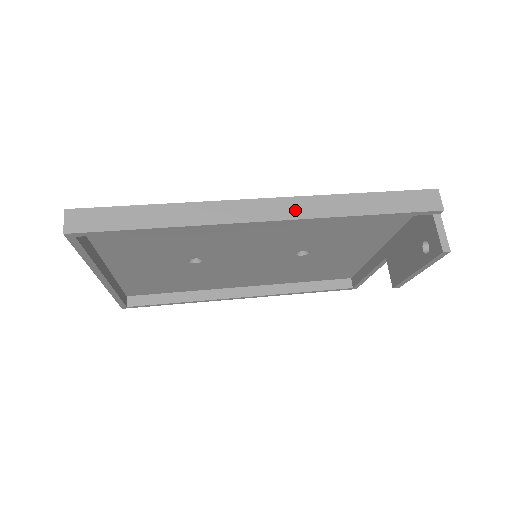
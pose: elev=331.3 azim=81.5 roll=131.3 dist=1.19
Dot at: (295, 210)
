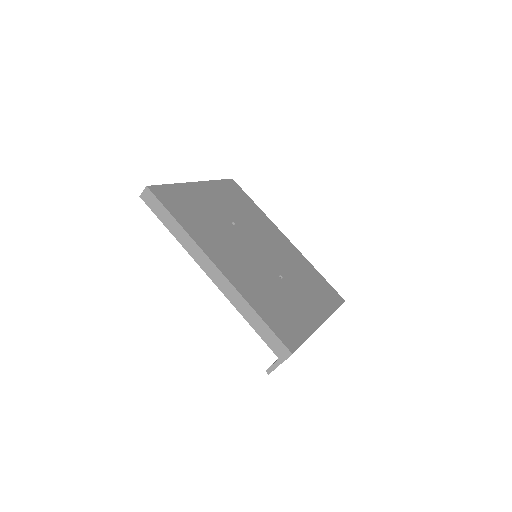
Dot at: (223, 286)
